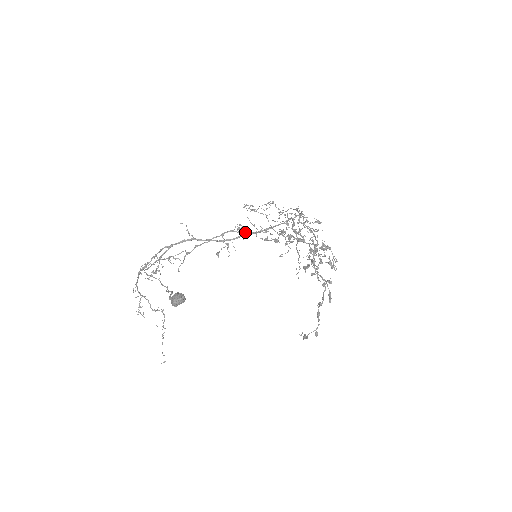
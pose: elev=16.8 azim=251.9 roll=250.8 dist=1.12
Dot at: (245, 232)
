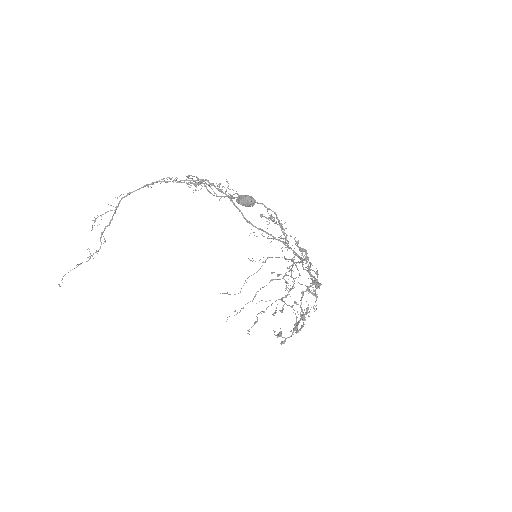
Dot at: (282, 224)
